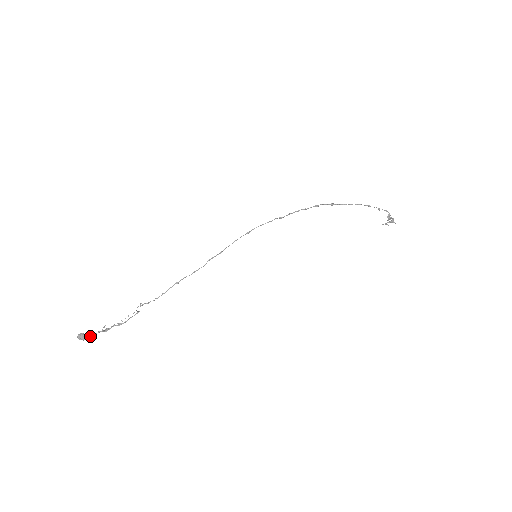
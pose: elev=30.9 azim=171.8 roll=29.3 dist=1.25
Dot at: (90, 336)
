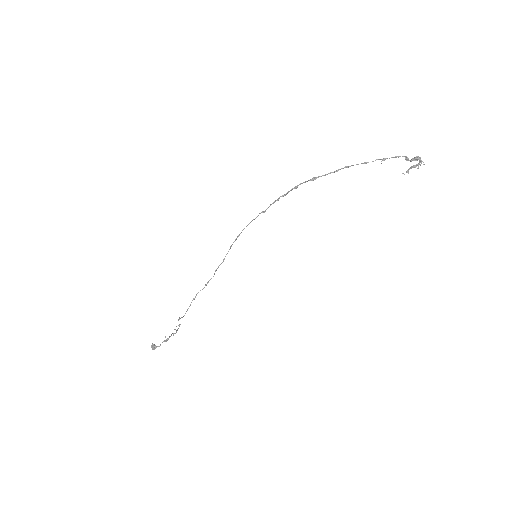
Dot at: (157, 346)
